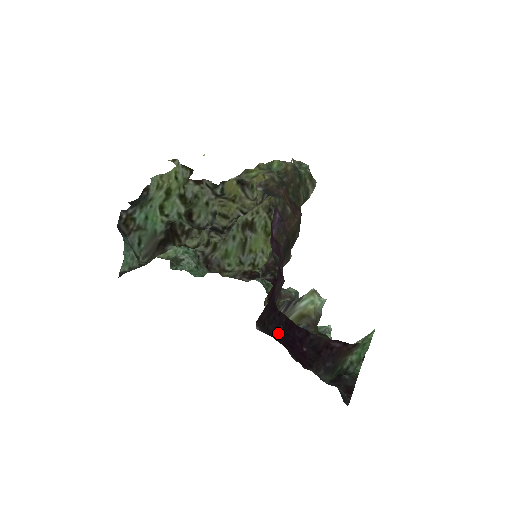
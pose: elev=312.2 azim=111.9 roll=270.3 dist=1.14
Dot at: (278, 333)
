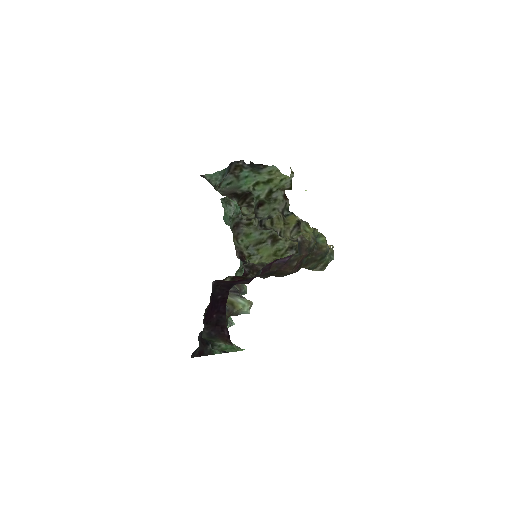
Dot at: (216, 296)
